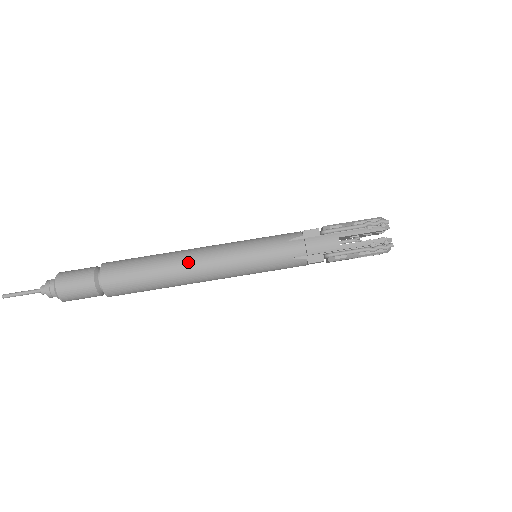
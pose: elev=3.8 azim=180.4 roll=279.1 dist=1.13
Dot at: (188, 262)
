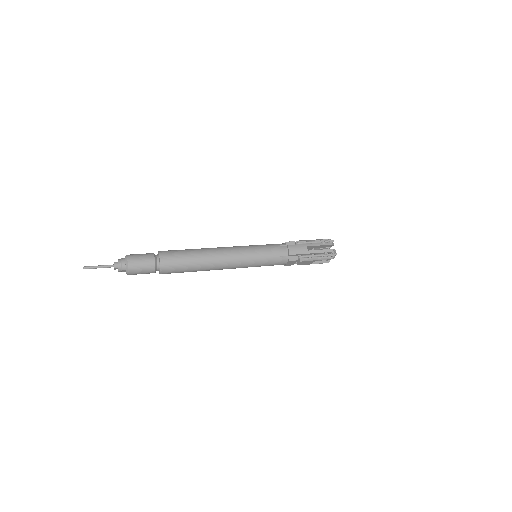
Dot at: (217, 253)
